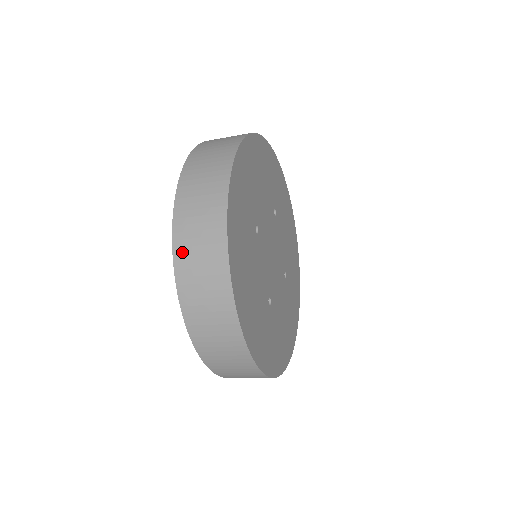
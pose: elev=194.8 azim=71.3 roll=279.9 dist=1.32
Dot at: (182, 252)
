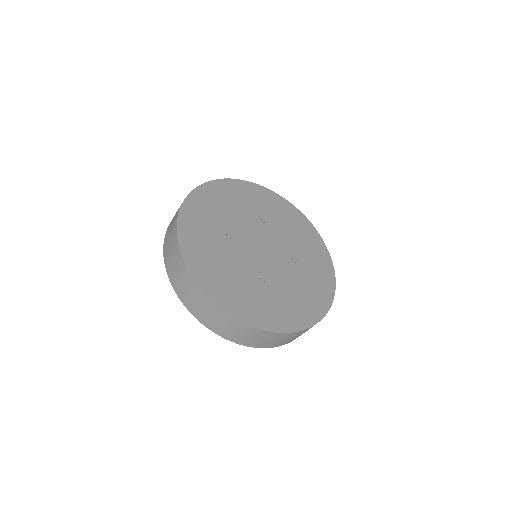
Dot at: (169, 270)
